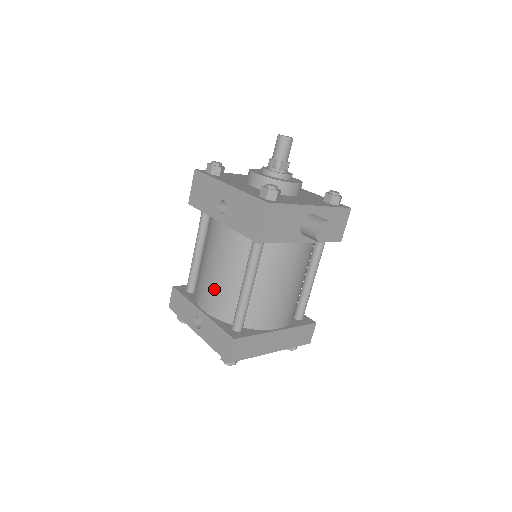
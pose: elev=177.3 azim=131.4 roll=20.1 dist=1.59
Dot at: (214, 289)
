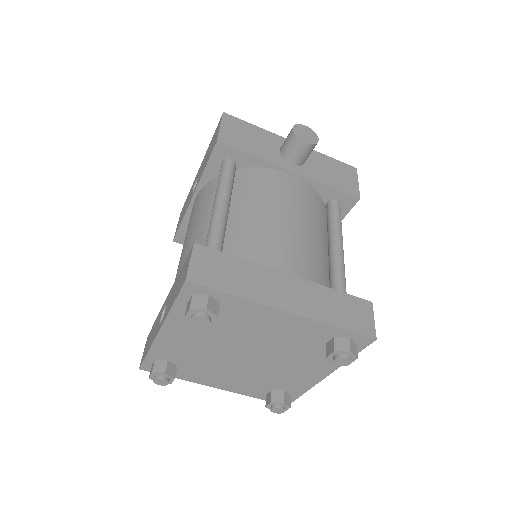
Dot at: (184, 256)
